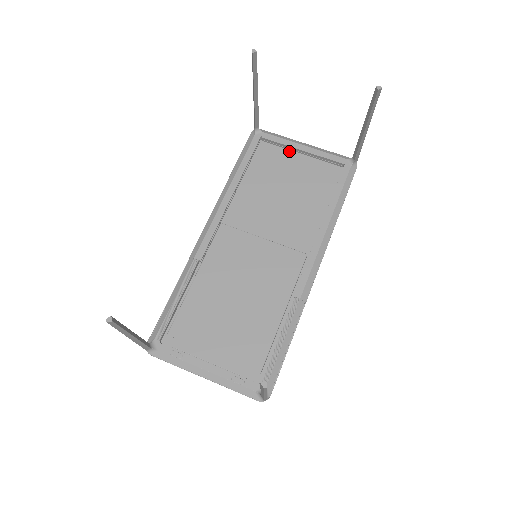
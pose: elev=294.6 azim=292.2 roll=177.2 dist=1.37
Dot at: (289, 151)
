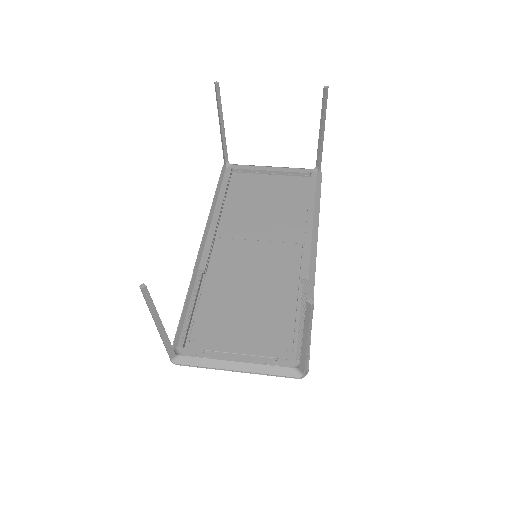
Dot at: (259, 175)
